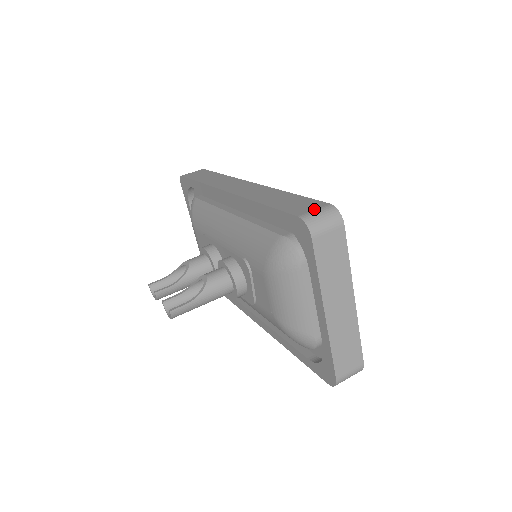
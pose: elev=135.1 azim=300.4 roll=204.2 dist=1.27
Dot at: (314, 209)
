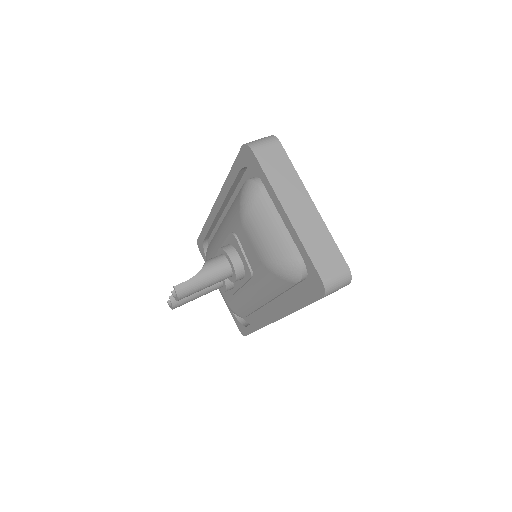
Dot at: occluded
